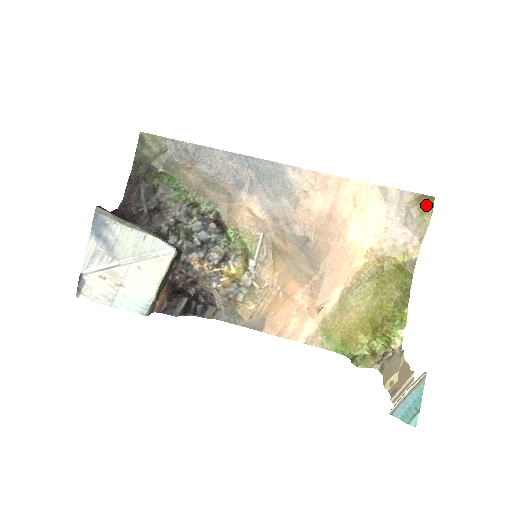
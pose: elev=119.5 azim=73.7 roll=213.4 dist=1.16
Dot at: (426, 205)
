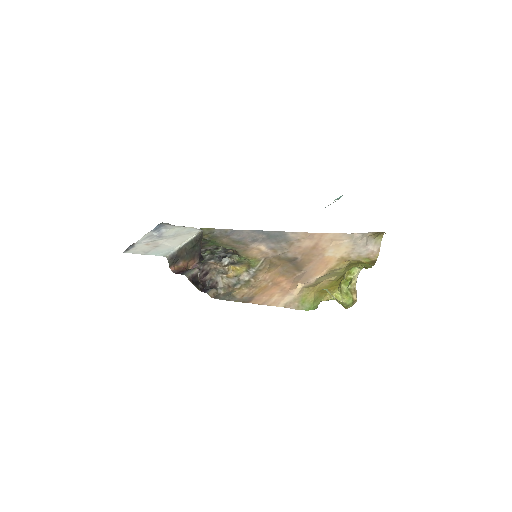
Dot at: (379, 233)
